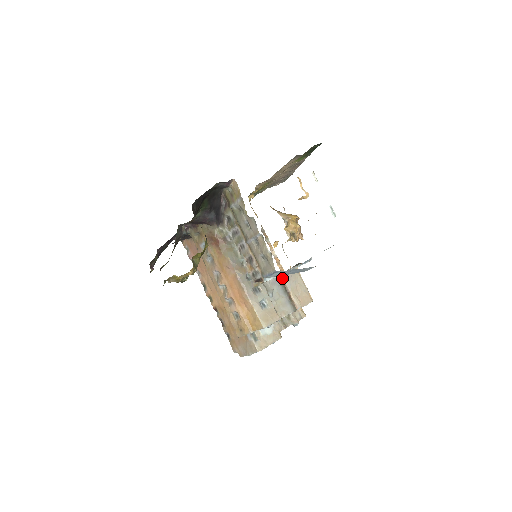
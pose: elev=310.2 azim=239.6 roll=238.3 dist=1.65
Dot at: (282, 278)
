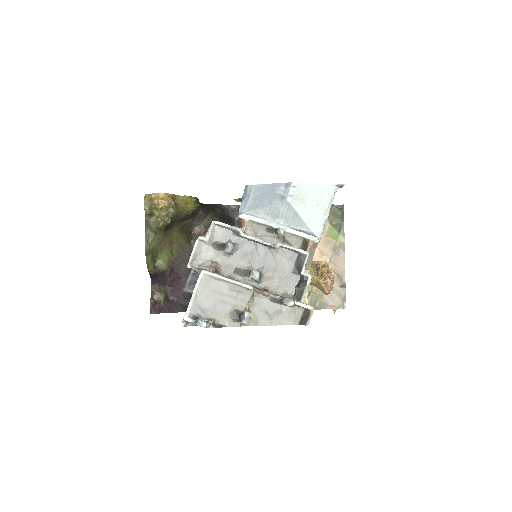
Dot at: occluded
